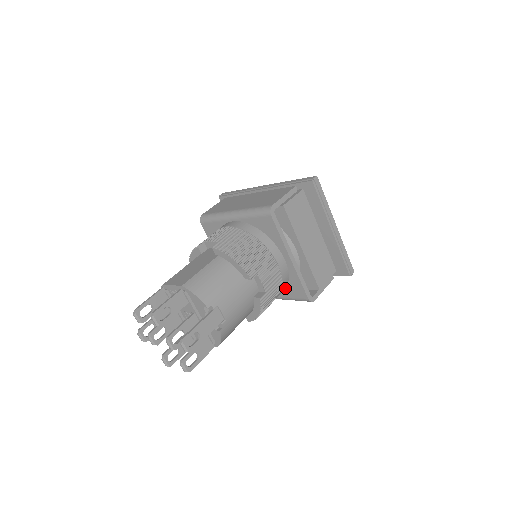
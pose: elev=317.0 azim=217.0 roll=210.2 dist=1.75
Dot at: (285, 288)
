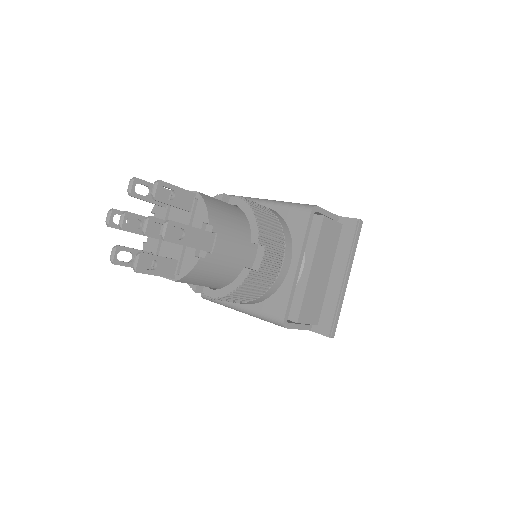
Dot at: (266, 298)
